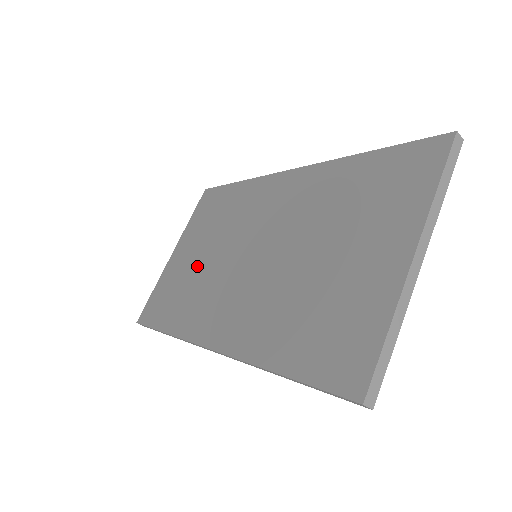
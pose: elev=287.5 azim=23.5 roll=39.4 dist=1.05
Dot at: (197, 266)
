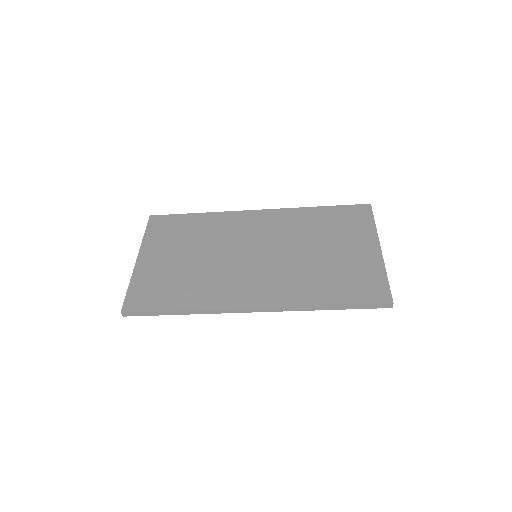
Dot at: (190, 265)
